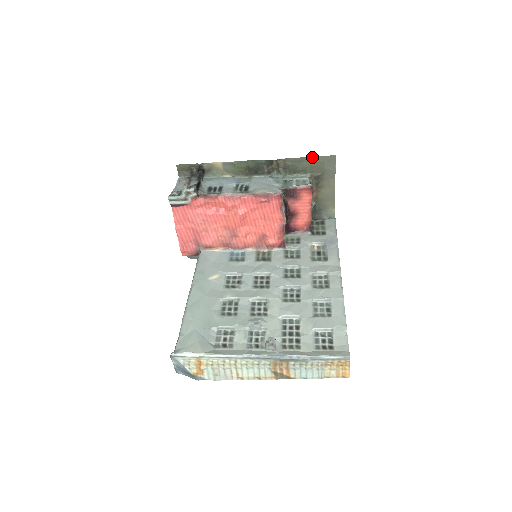
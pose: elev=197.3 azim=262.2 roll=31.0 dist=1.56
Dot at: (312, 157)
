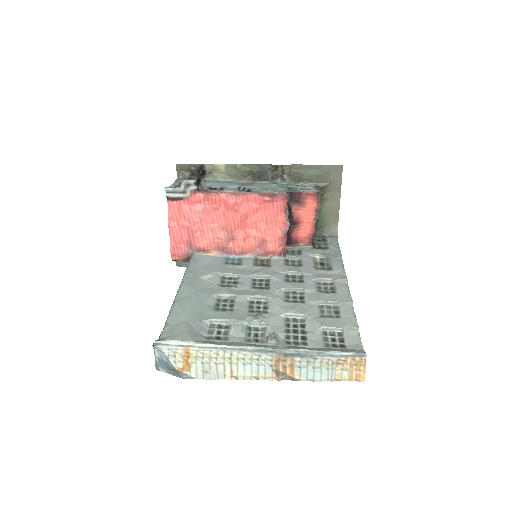
Dot at: (319, 165)
